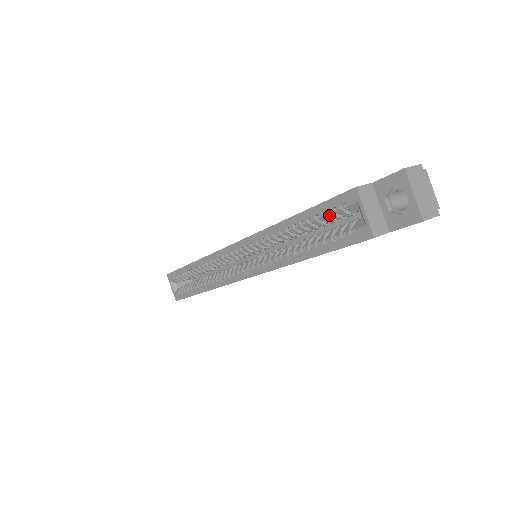
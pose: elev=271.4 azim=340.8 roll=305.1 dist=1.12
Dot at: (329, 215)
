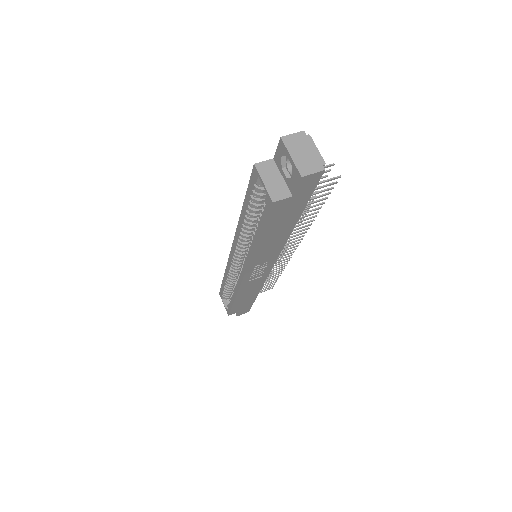
Dot at: (255, 196)
